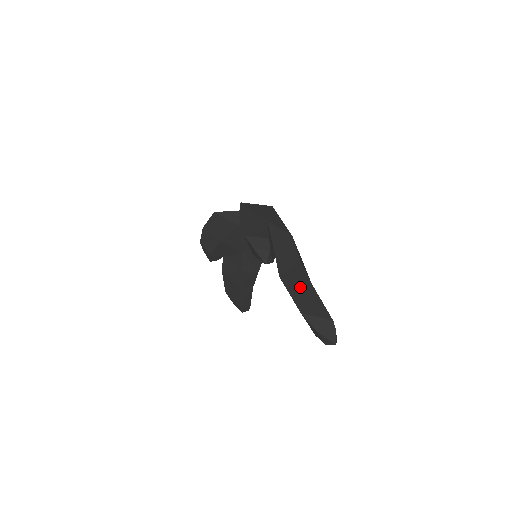
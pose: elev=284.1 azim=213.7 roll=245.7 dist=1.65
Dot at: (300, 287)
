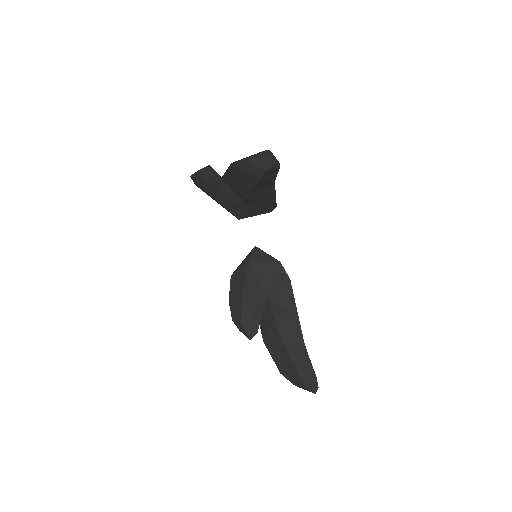
Dot at: occluded
